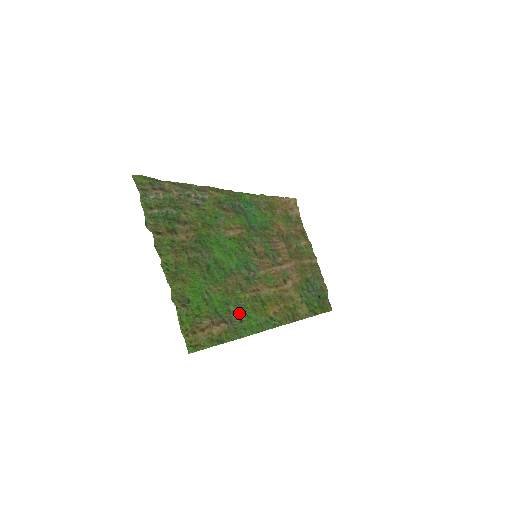
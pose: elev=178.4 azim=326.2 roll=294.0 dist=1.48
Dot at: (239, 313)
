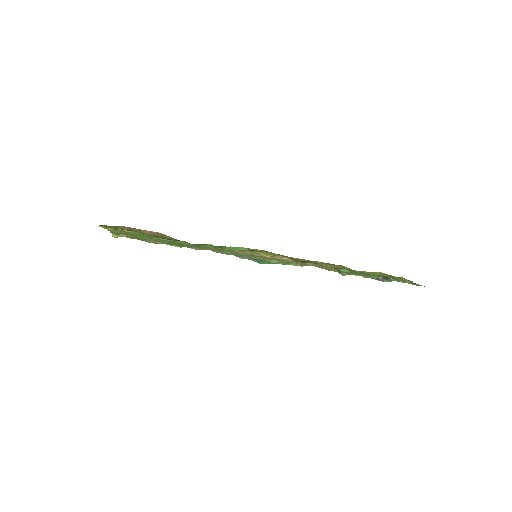
Dot at: occluded
